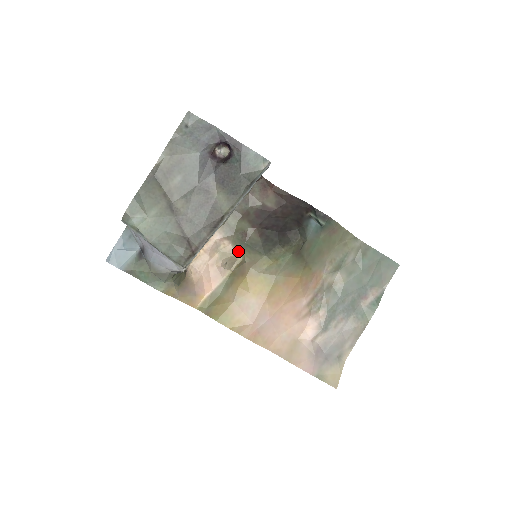
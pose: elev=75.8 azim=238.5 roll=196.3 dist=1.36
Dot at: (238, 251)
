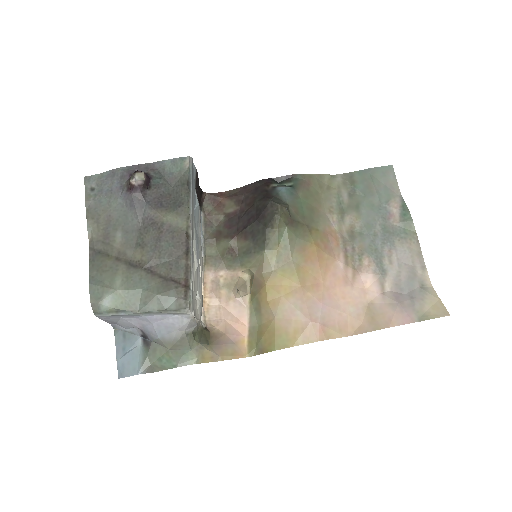
Dot at: (239, 271)
